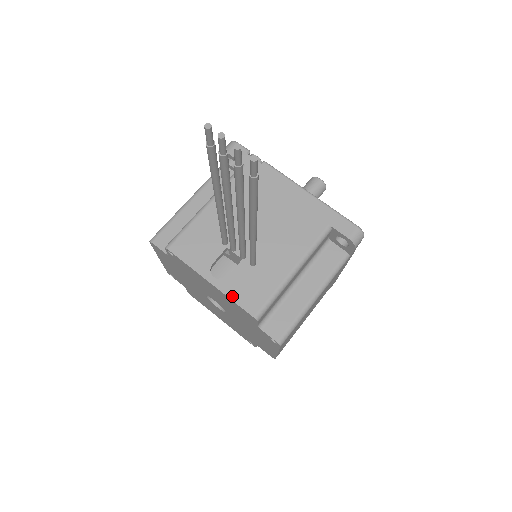
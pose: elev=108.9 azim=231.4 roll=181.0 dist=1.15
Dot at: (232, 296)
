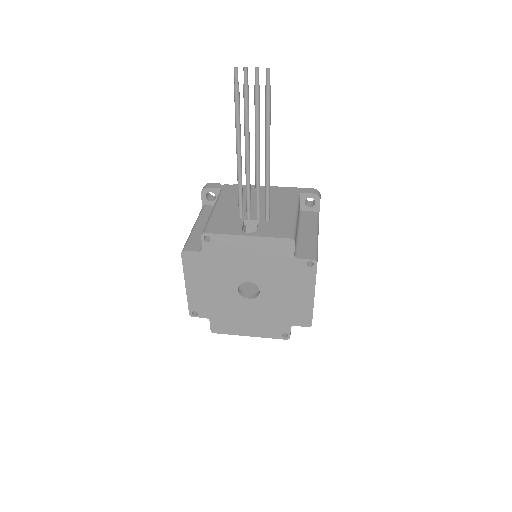
Dot at: (268, 236)
